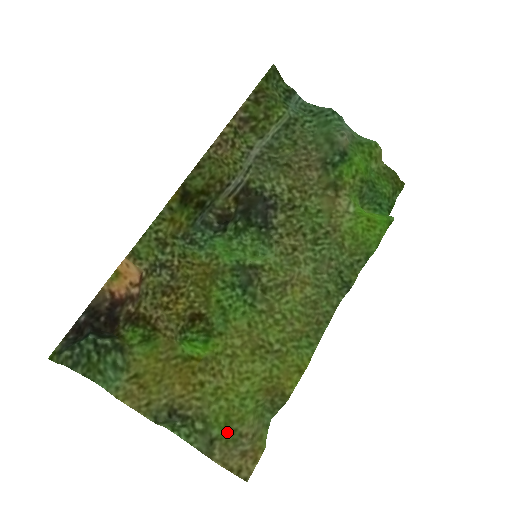
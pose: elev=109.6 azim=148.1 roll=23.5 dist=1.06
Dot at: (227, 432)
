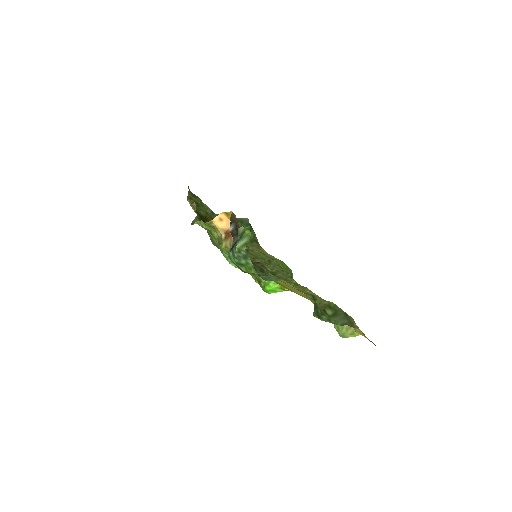
Dot at: occluded
